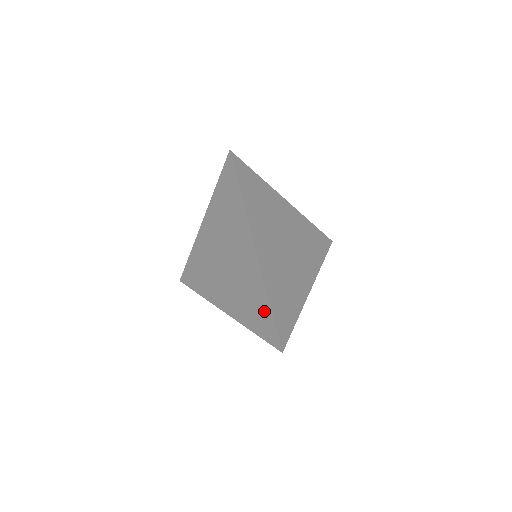
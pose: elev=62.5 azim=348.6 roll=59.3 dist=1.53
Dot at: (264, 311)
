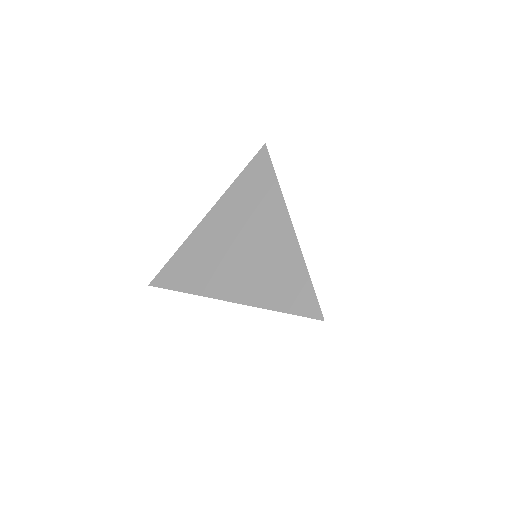
Dot at: (300, 283)
